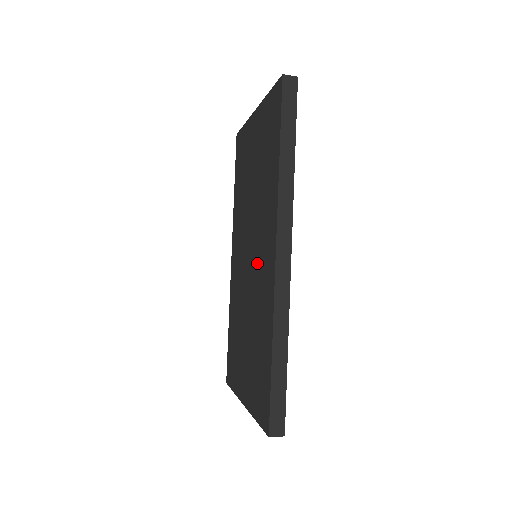
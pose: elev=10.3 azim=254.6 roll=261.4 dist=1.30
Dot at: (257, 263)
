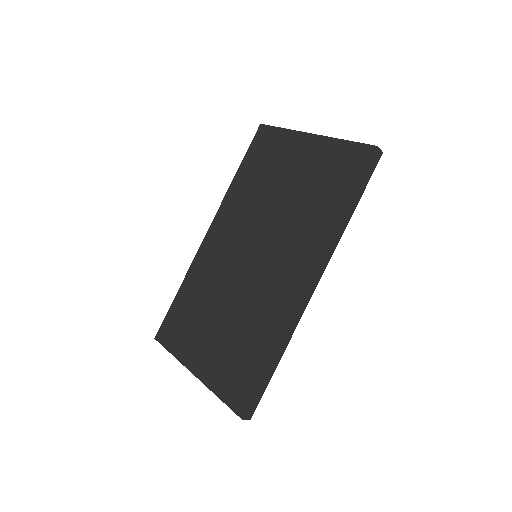
Dot at: (268, 270)
